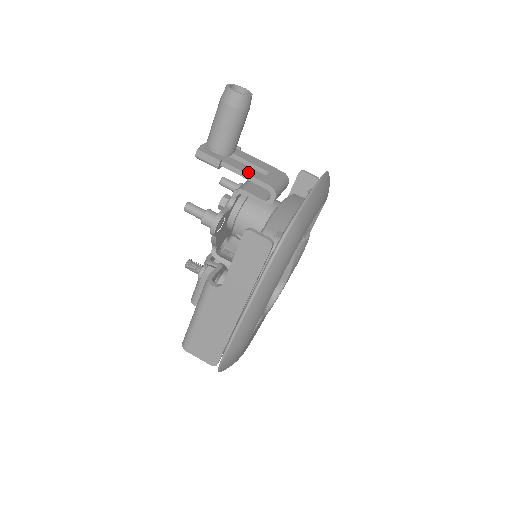
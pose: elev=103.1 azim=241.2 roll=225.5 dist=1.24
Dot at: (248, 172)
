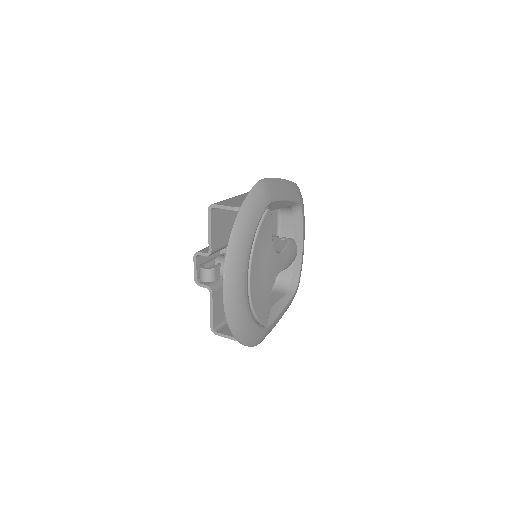
Dot at: occluded
